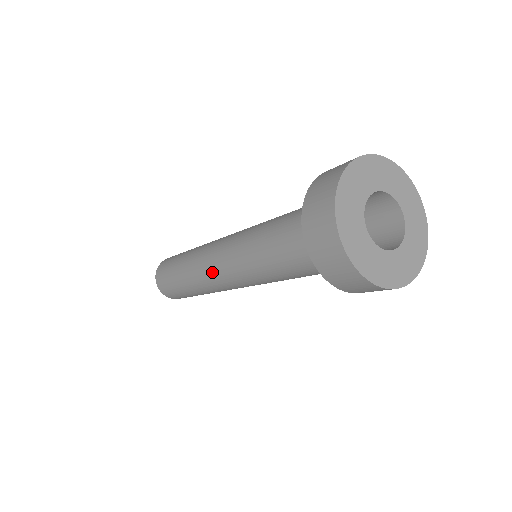
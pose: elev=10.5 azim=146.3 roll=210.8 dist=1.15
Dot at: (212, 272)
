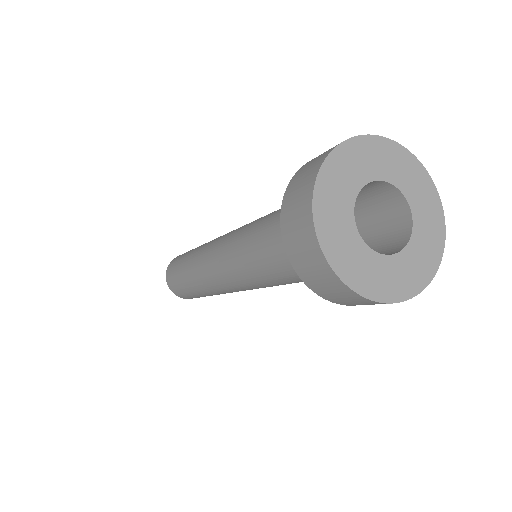
Dot at: (212, 245)
